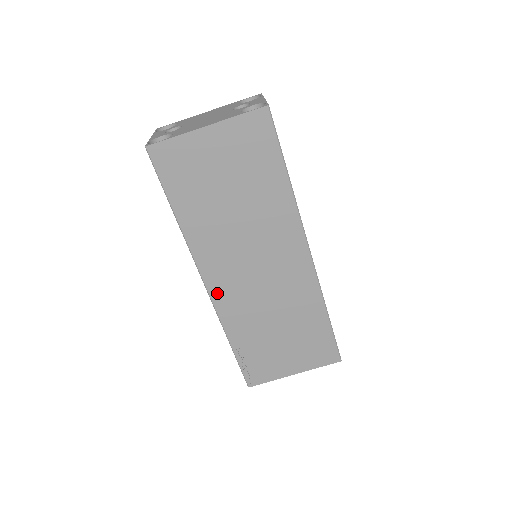
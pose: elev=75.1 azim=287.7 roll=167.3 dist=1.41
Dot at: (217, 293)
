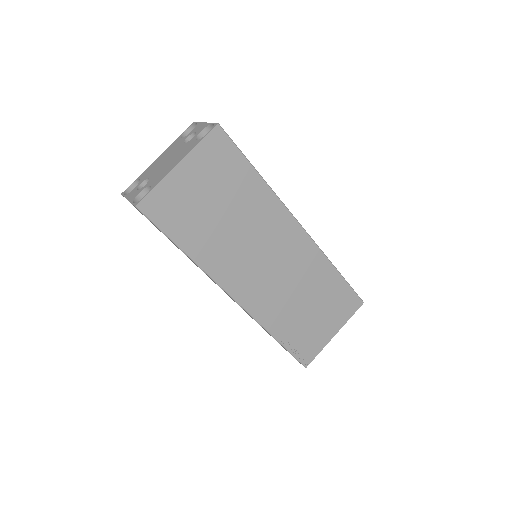
Dot at: (246, 301)
